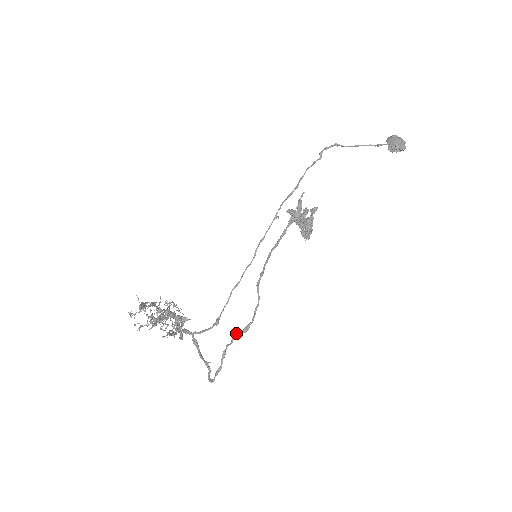
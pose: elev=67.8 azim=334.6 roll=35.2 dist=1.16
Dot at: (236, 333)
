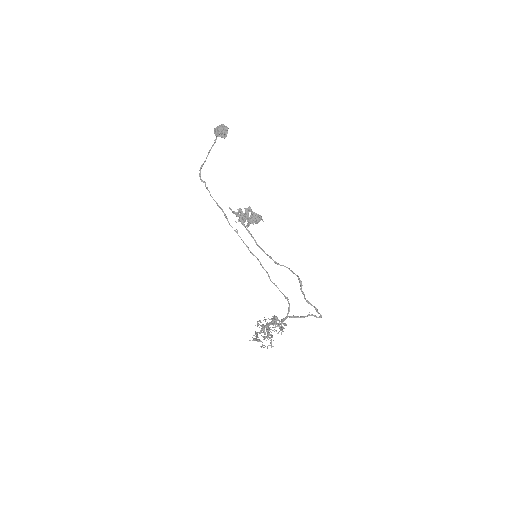
Dot at: (300, 289)
